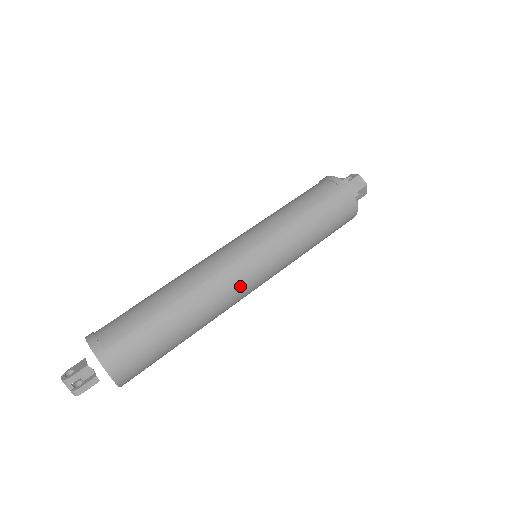
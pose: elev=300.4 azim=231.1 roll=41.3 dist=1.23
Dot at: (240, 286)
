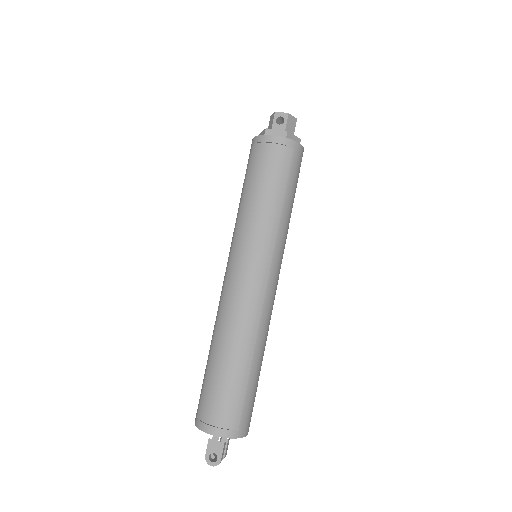
Dot at: occluded
